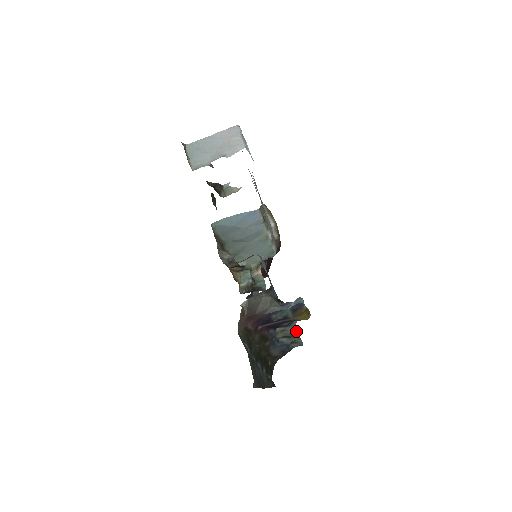
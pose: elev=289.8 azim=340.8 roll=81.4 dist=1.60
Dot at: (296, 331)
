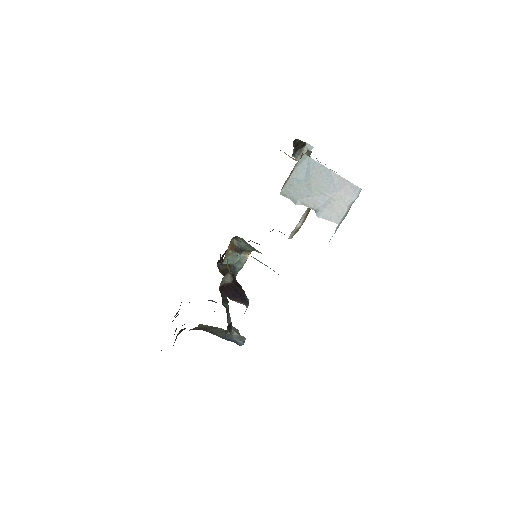
Dot at: occluded
